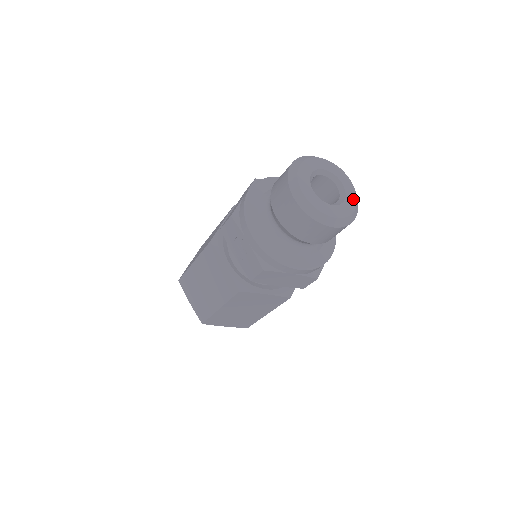
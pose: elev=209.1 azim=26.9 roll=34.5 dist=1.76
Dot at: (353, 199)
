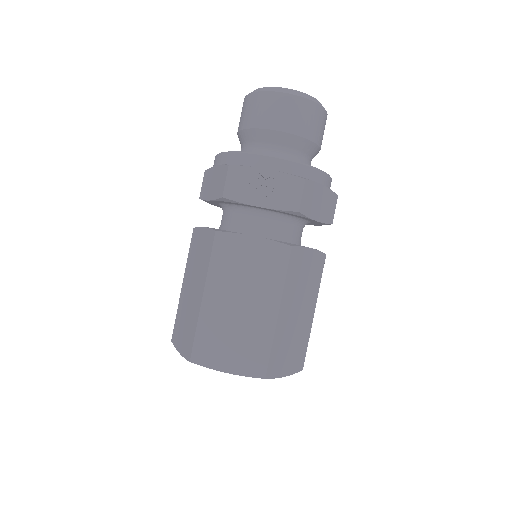
Dot at: occluded
